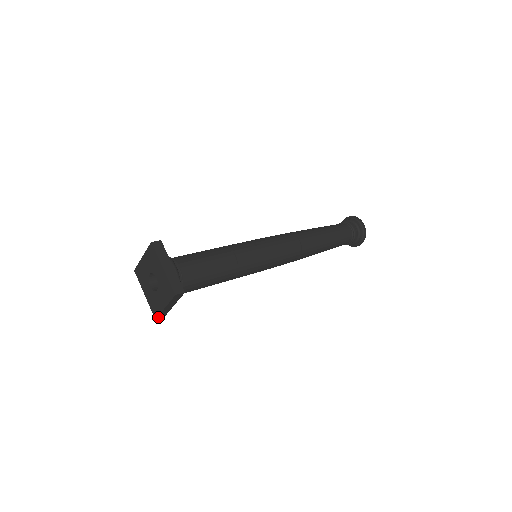
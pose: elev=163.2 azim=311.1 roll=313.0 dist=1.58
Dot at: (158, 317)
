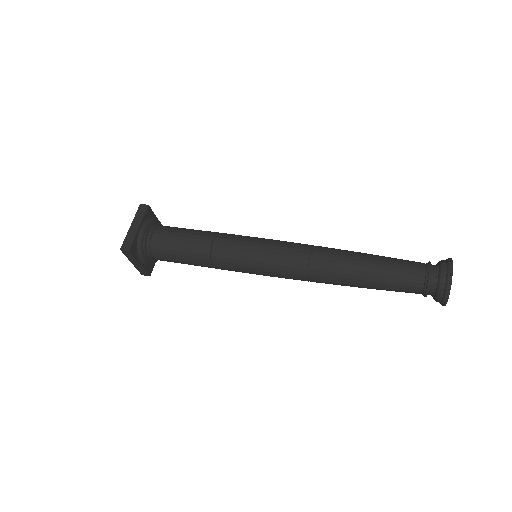
Dot at: (142, 273)
